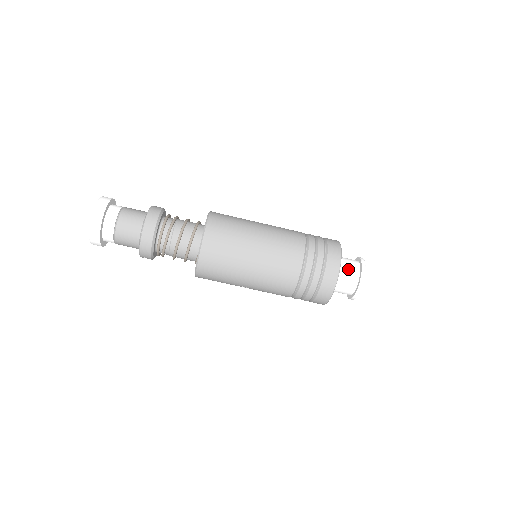
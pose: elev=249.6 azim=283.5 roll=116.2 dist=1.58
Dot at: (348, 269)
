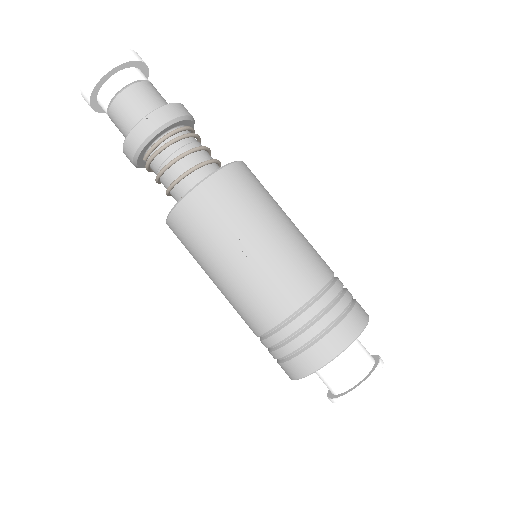
Dot at: occluded
